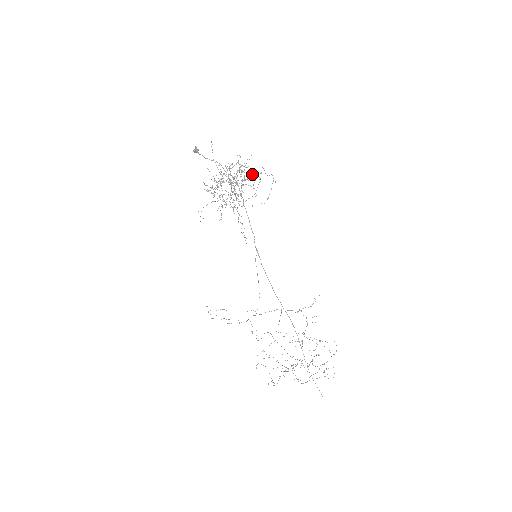
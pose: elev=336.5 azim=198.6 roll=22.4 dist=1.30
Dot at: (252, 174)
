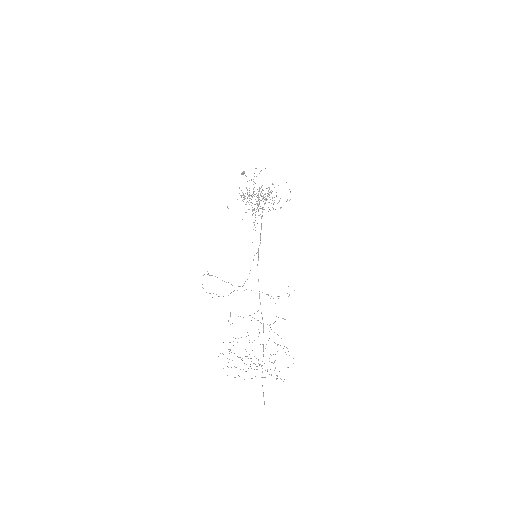
Dot at: (276, 195)
